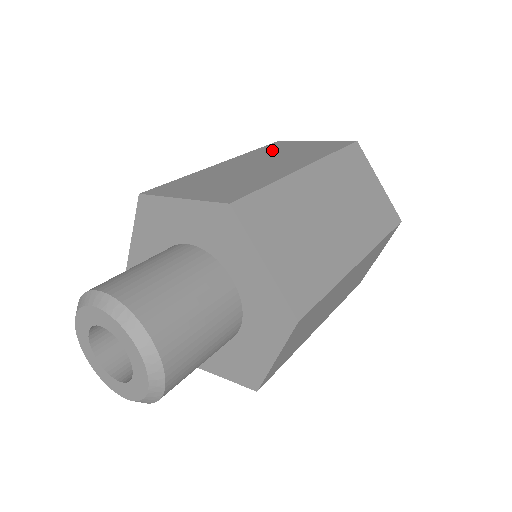
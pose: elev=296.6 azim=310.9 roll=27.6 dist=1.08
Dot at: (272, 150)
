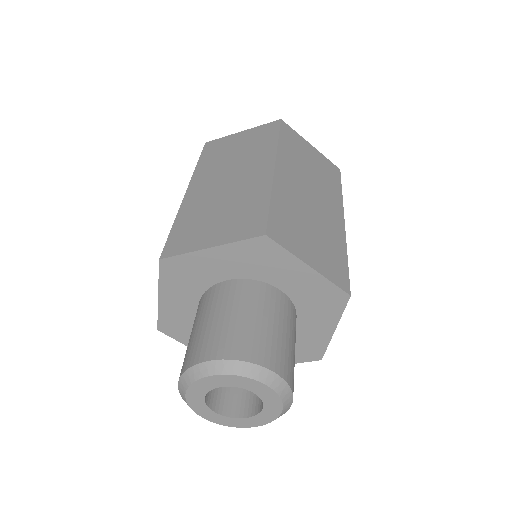
Dot at: (216, 158)
